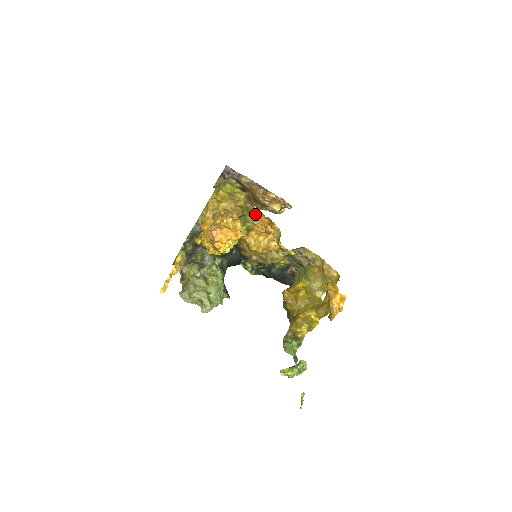
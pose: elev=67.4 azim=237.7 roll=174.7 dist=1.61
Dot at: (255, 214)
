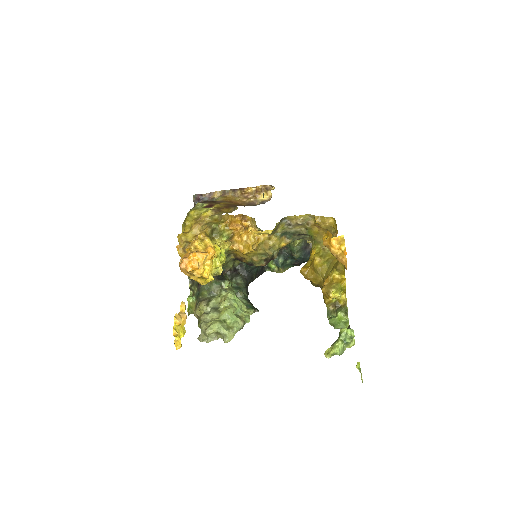
Dot at: (225, 220)
